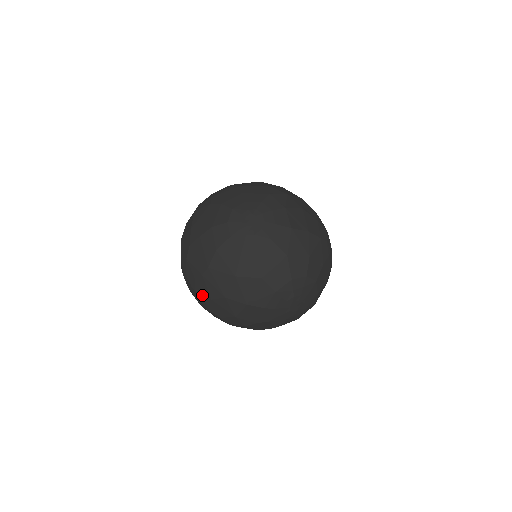
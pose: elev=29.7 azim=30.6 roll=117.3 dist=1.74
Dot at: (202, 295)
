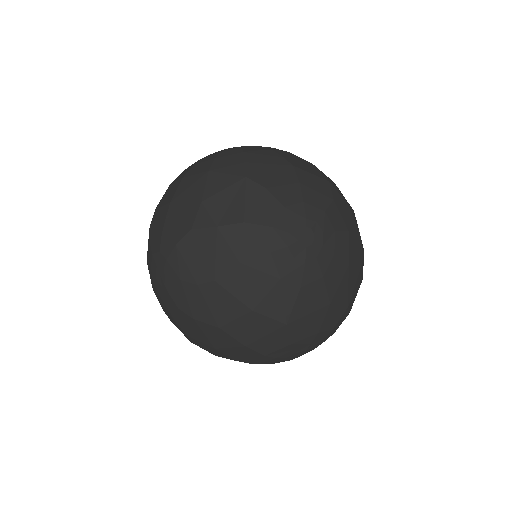
Dot at: (179, 305)
